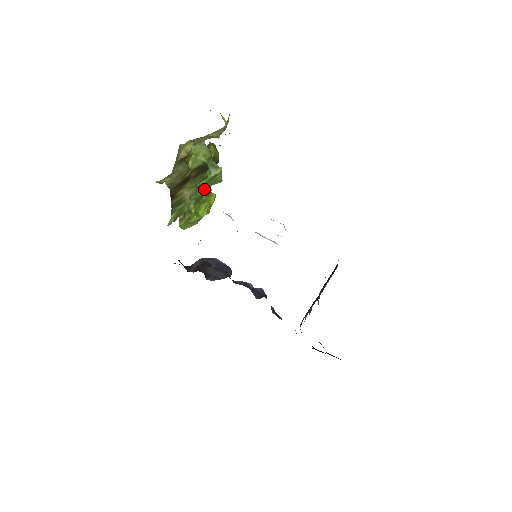
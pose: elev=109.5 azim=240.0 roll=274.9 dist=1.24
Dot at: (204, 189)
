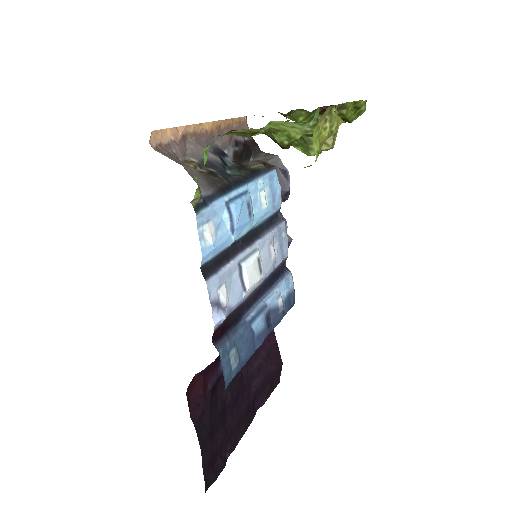
Dot at: occluded
